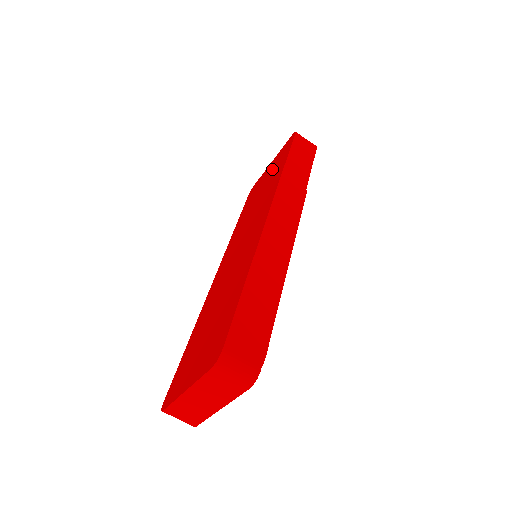
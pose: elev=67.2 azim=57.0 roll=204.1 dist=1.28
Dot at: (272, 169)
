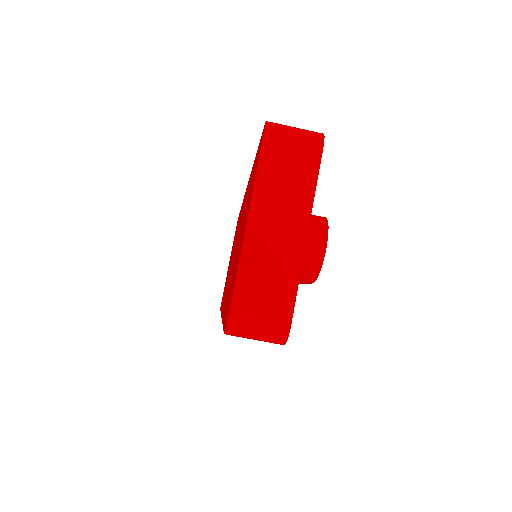
Dot at: (232, 248)
